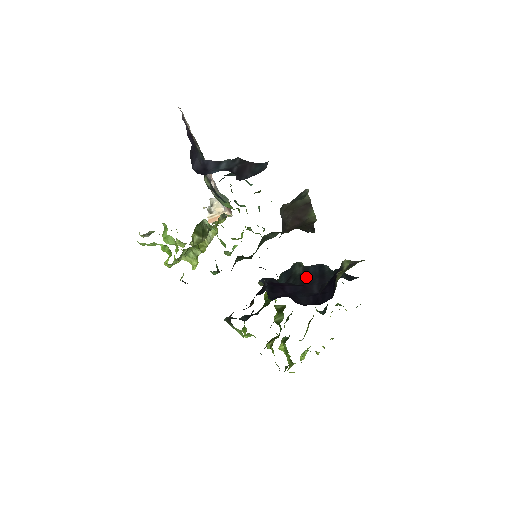
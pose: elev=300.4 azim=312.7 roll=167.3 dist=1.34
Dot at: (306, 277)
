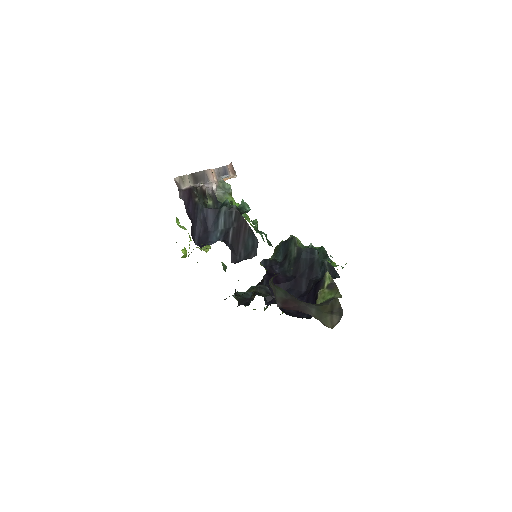
Dot at: (298, 266)
